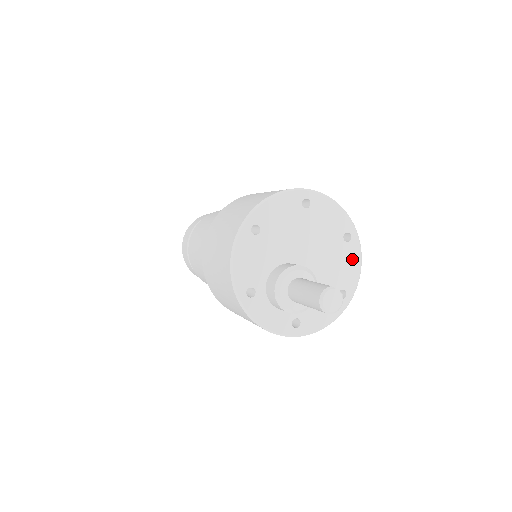
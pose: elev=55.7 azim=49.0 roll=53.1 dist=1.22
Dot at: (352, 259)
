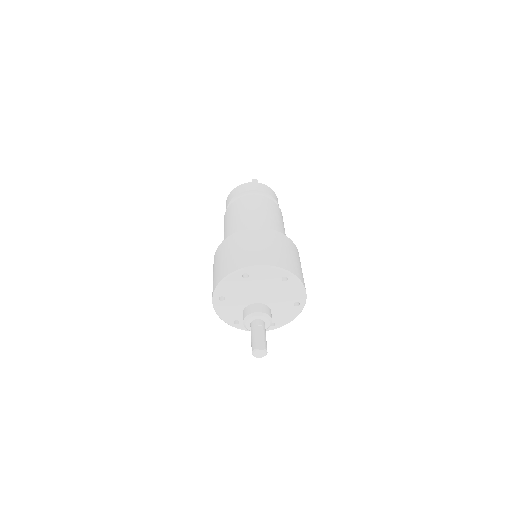
Dot at: (295, 287)
